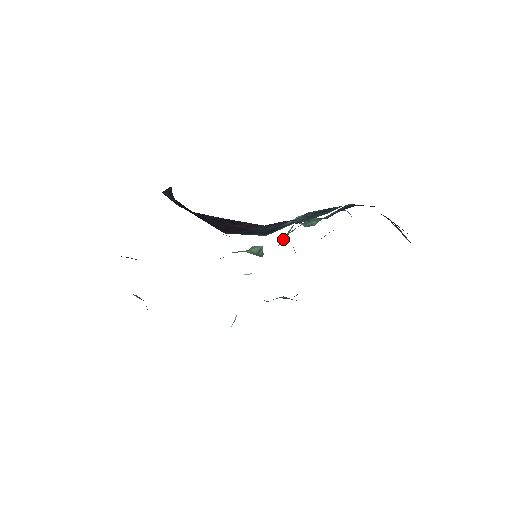
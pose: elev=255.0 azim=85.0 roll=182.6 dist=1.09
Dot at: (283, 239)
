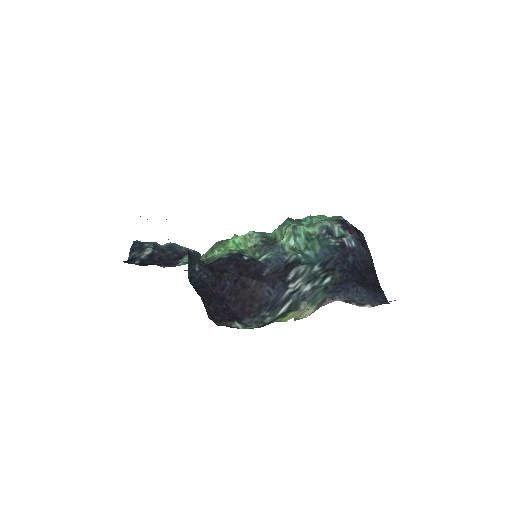
Dot at: (275, 234)
